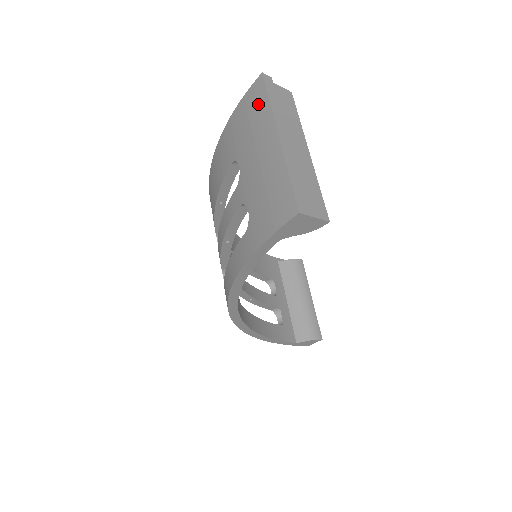
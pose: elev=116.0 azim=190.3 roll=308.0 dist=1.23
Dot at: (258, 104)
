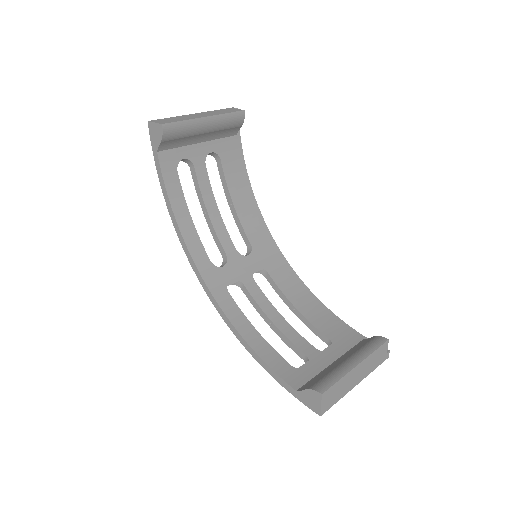
Dot at: occluded
